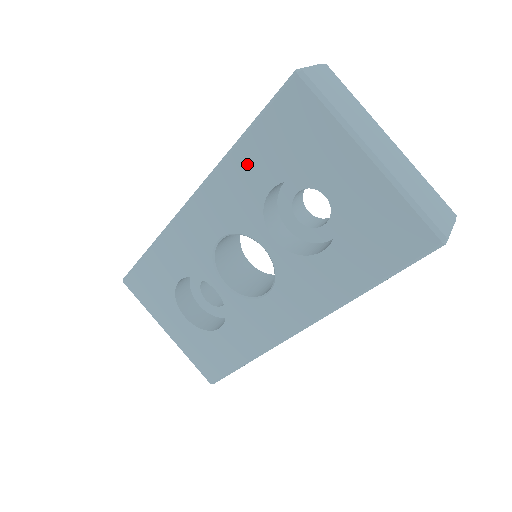
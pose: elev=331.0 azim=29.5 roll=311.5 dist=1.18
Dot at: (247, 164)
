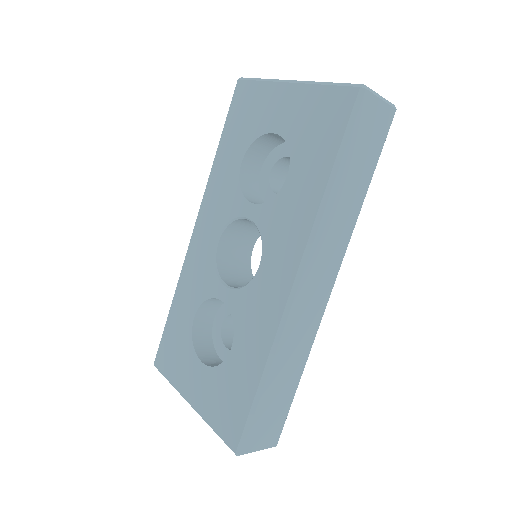
Dot at: (224, 160)
